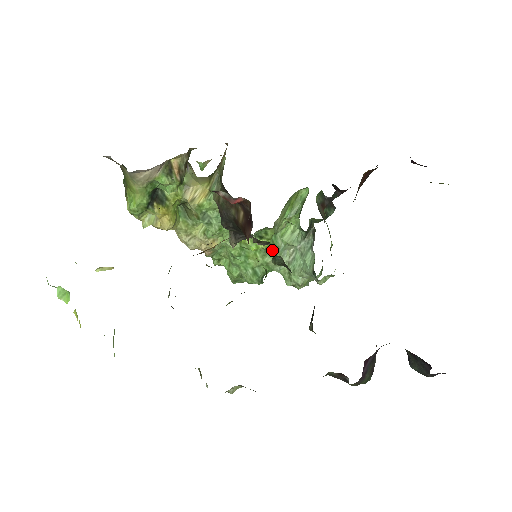
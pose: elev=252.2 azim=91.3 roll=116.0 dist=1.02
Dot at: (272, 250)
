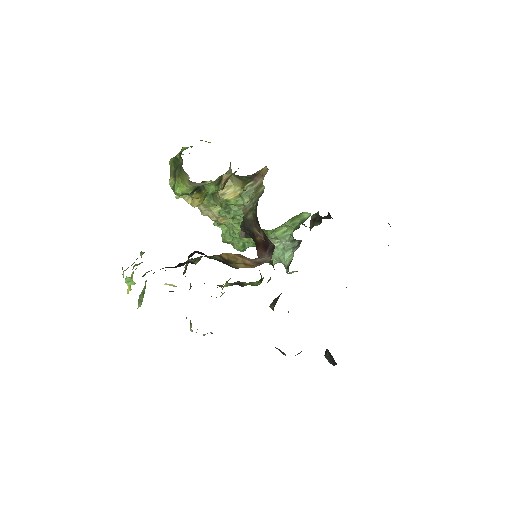
Dot at: occluded
